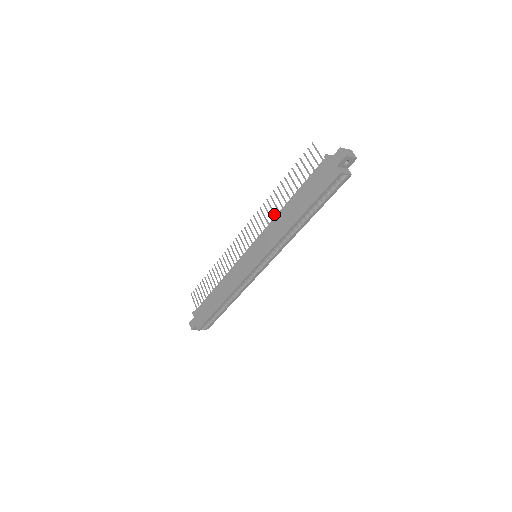
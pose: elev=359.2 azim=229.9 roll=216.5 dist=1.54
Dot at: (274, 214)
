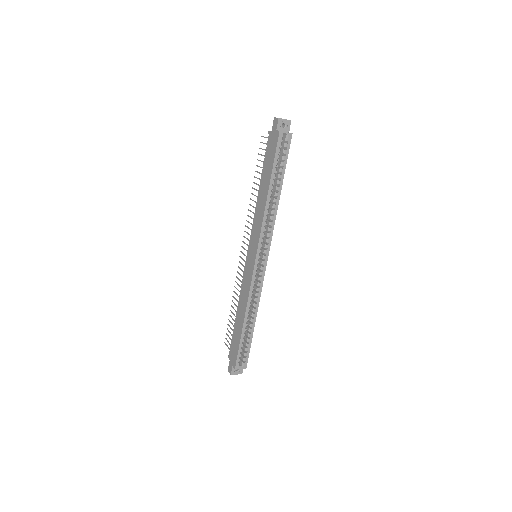
Dot at: occluded
